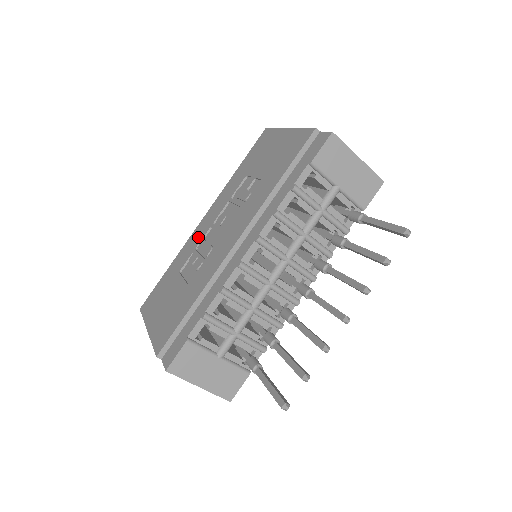
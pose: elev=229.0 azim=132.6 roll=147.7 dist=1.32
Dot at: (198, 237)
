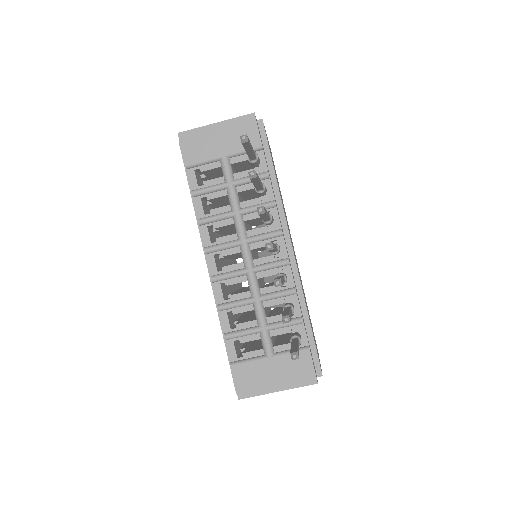
Dot at: occluded
